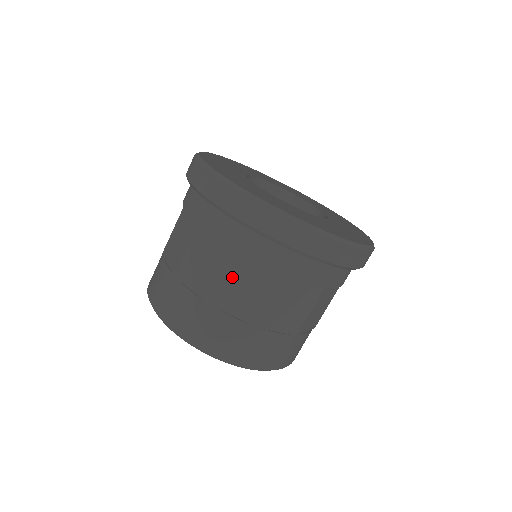
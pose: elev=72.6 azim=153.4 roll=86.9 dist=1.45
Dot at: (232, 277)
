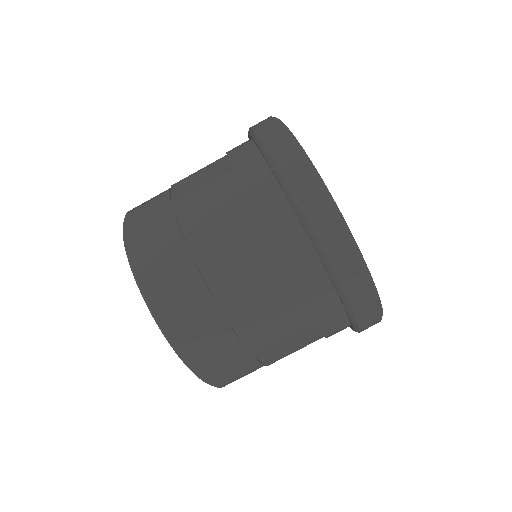
Dot at: (211, 190)
